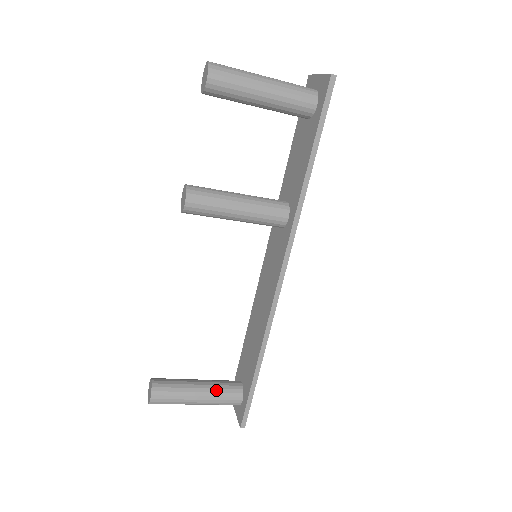
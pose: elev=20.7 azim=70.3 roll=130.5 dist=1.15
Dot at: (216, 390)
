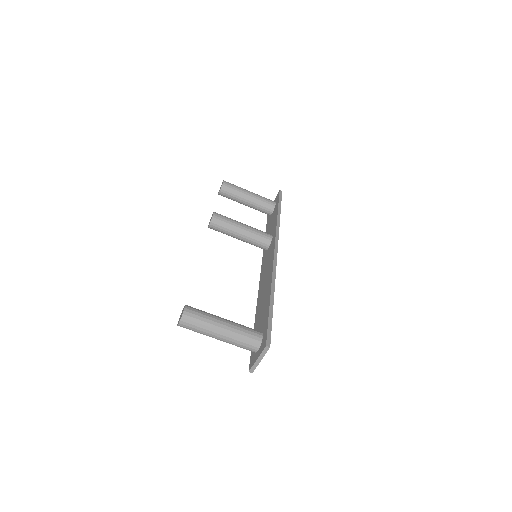
Dot at: (239, 324)
